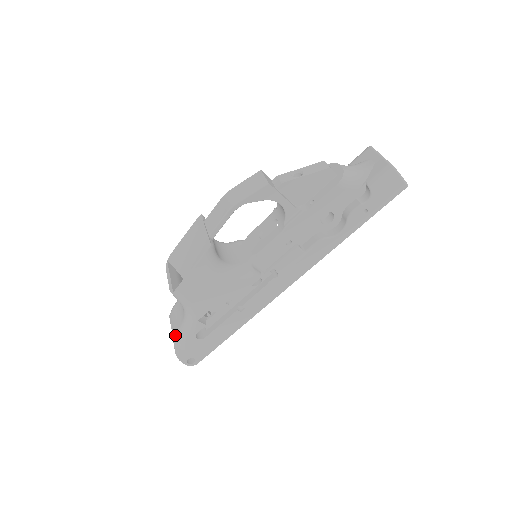
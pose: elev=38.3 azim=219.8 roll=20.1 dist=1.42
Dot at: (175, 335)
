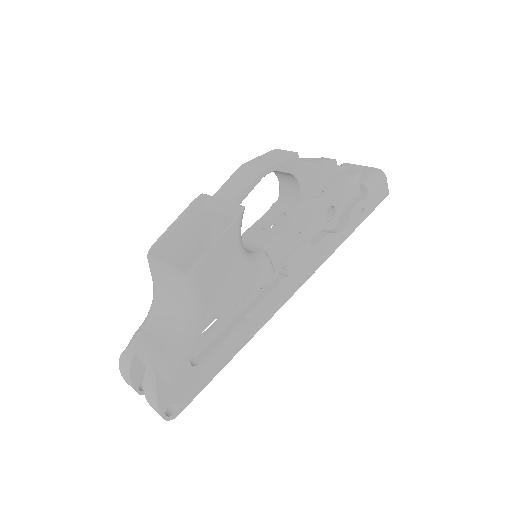
Dot at: (157, 362)
